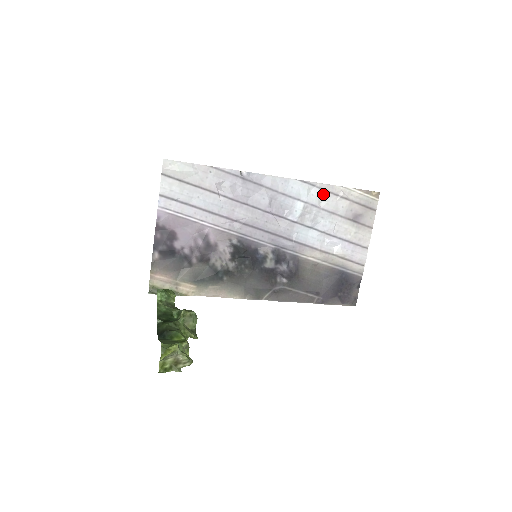
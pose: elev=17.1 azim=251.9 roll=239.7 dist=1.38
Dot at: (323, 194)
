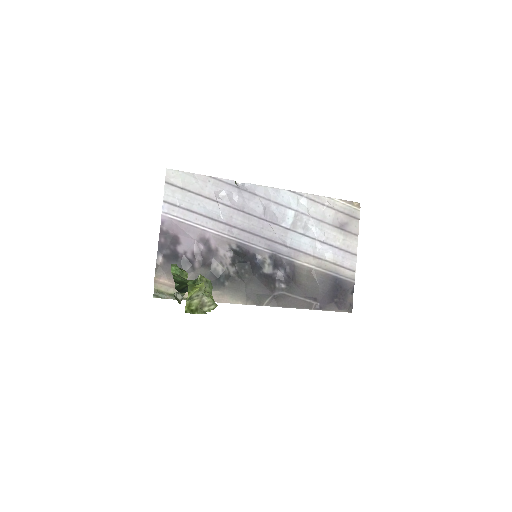
Dot at: (311, 203)
